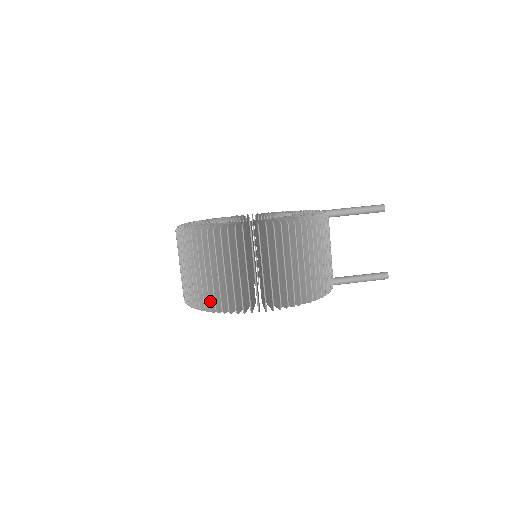
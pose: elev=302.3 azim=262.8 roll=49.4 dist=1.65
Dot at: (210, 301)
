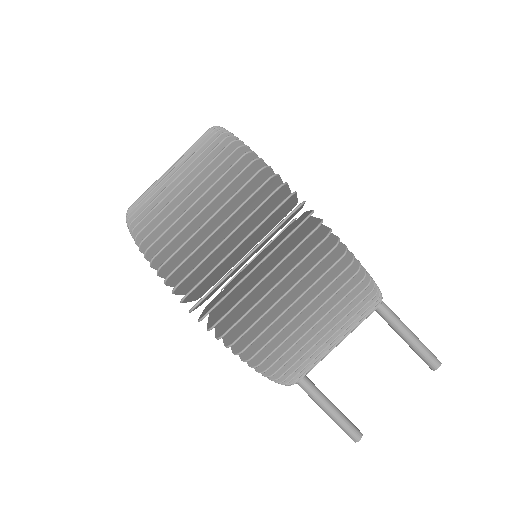
Dot at: (153, 234)
